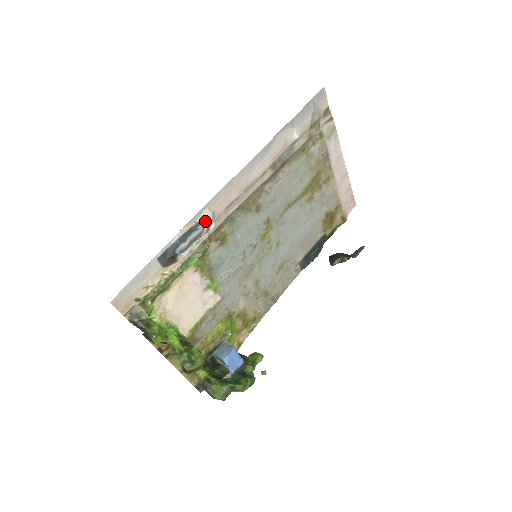
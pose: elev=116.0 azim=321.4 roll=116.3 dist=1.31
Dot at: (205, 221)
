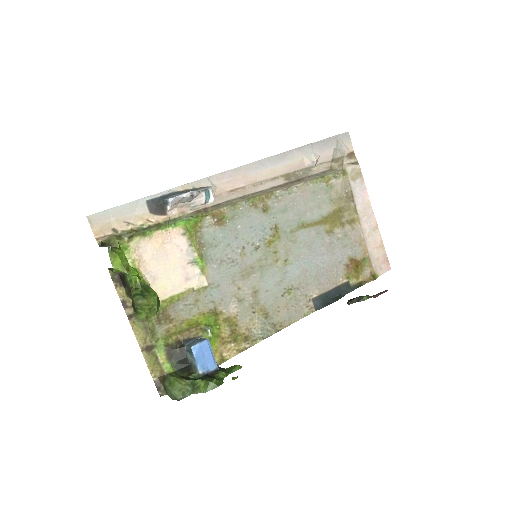
Dot at: (203, 189)
